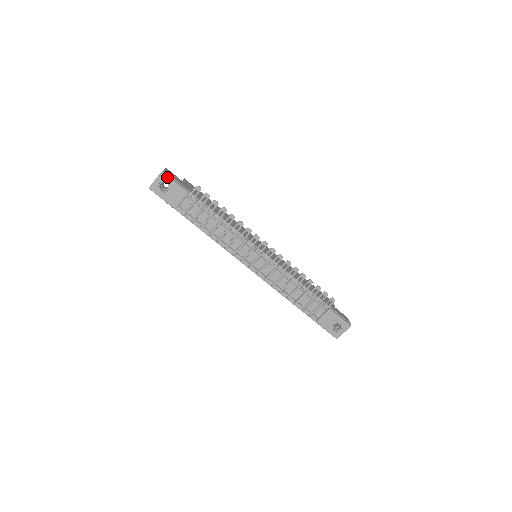
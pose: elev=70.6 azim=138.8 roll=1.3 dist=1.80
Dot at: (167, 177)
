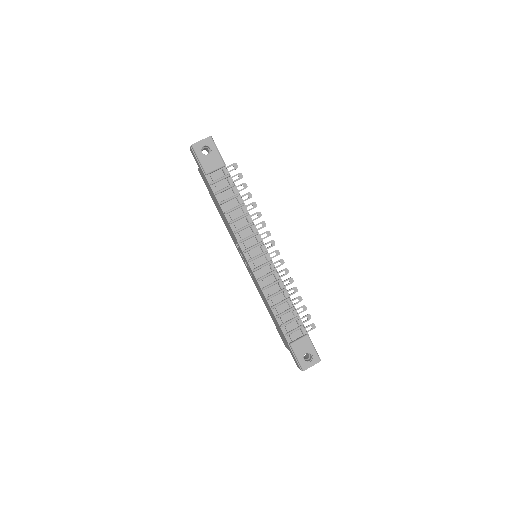
Dot at: (213, 143)
